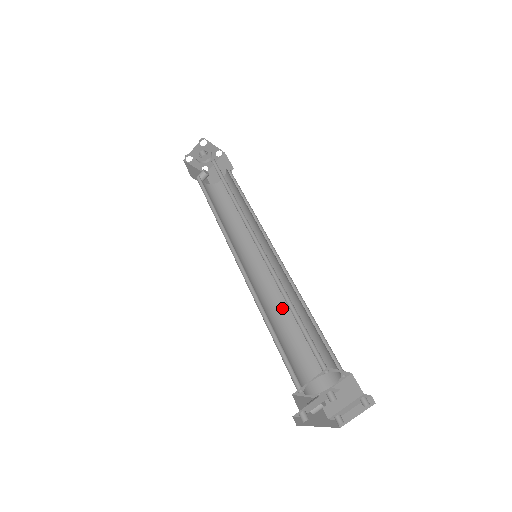
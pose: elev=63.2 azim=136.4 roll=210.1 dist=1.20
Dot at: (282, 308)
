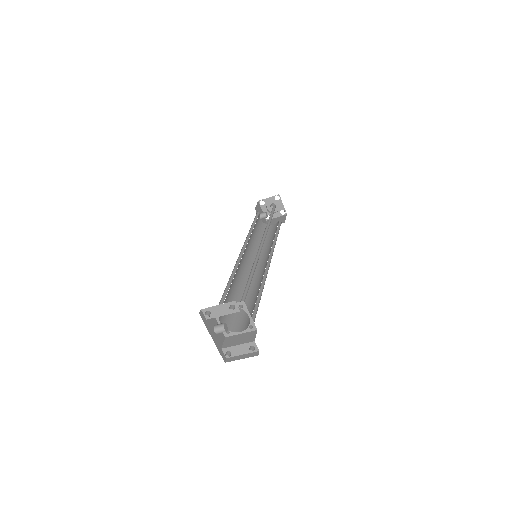
Dot at: occluded
